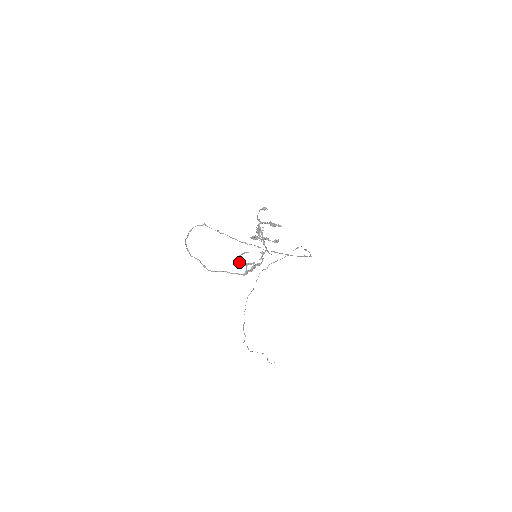
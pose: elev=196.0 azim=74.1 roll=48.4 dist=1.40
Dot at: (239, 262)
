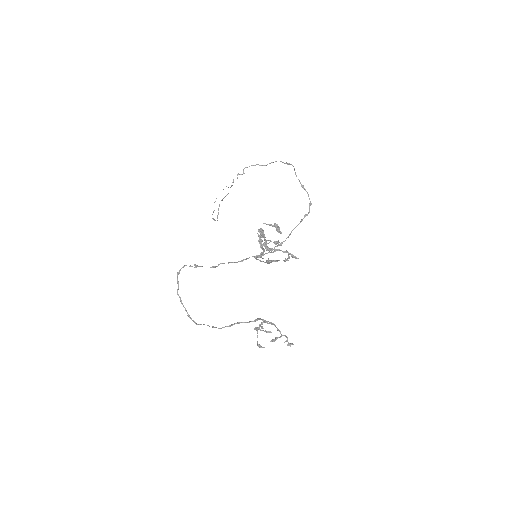
Dot at: (256, 329)
